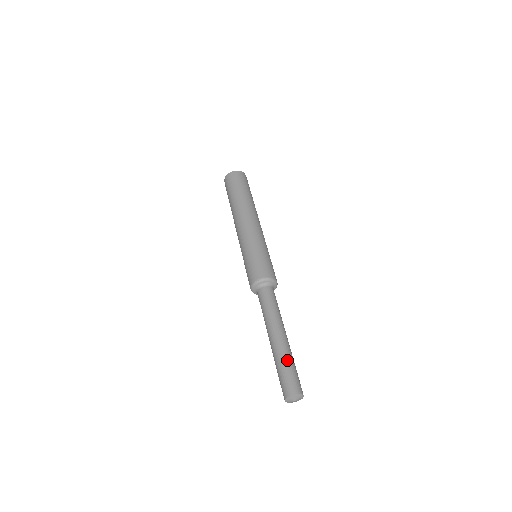
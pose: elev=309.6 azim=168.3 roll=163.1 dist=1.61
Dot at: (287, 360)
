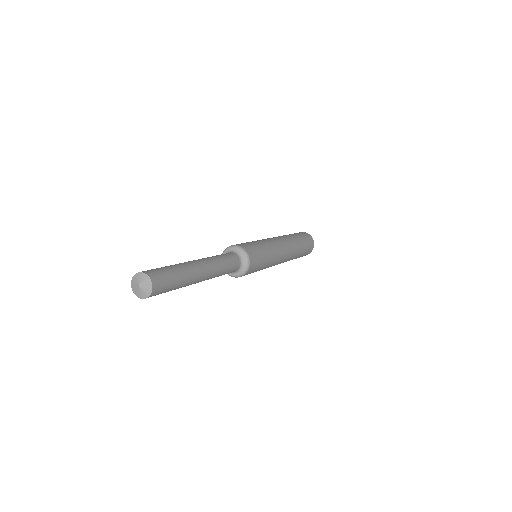
Dot at: occluded
